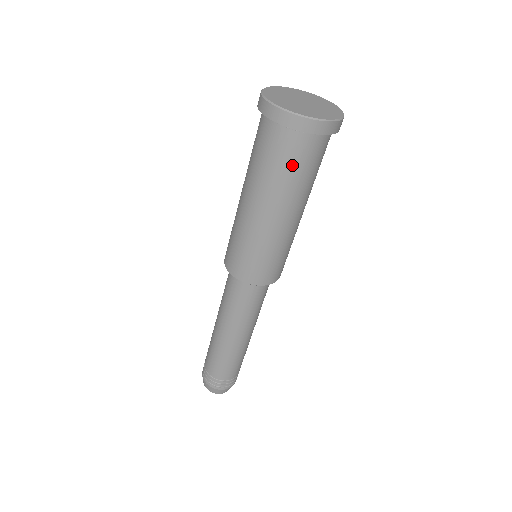
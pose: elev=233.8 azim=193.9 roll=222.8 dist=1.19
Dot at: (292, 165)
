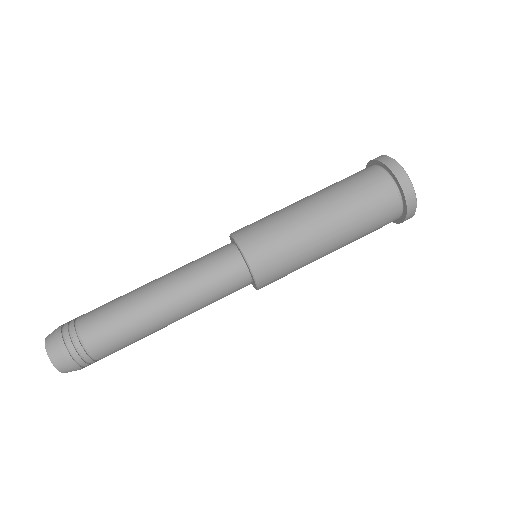
Dot at: (370, 199)
